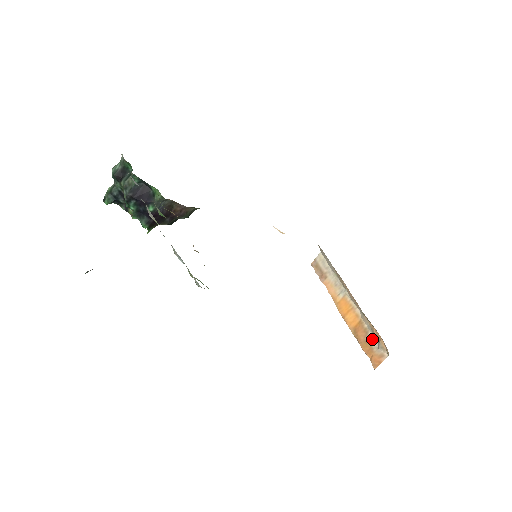
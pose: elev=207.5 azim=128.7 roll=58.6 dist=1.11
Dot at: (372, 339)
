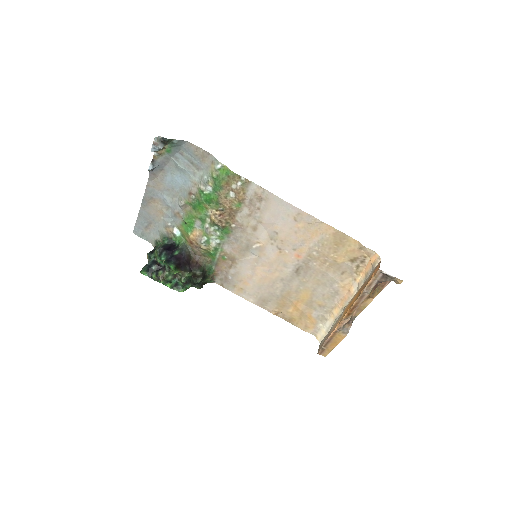
Dot at: (369, 276)
